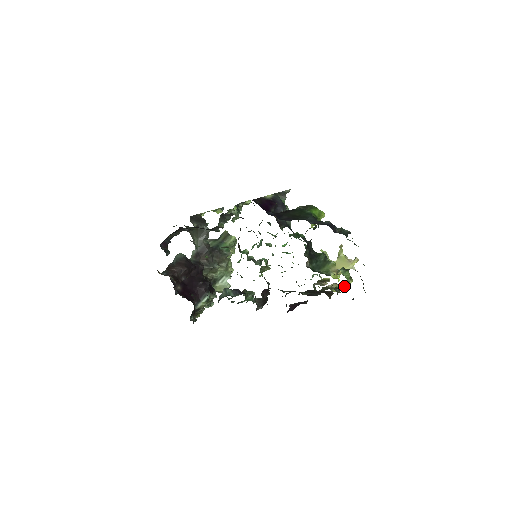
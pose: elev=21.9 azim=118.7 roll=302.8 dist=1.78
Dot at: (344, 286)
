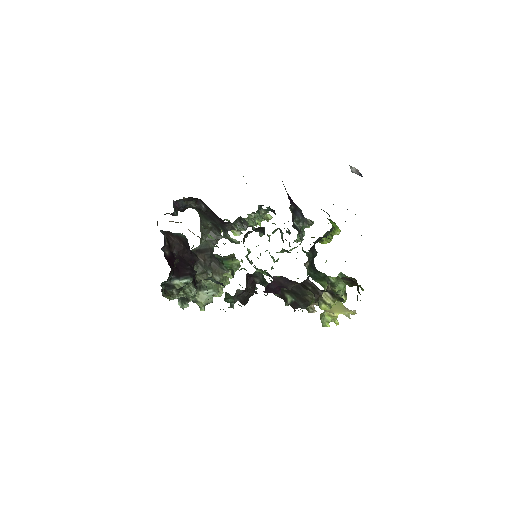
Dot at: (337, 288)
